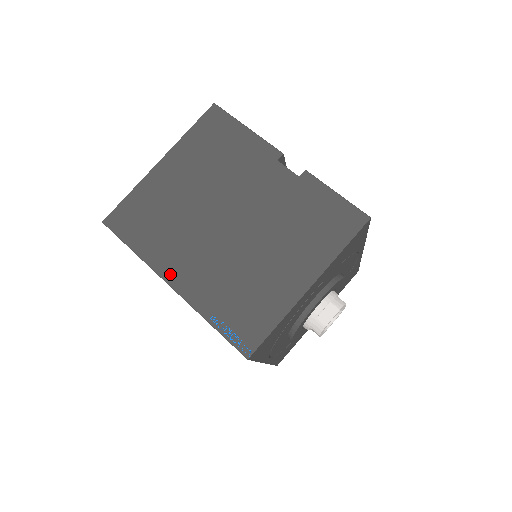
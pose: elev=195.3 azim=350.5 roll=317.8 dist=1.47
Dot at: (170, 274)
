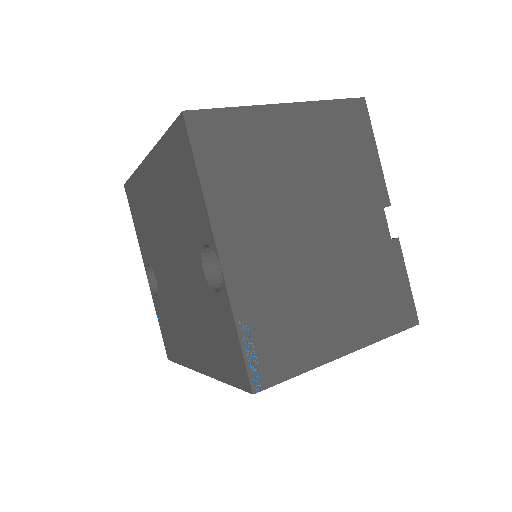
Dot at: (227, 240)
